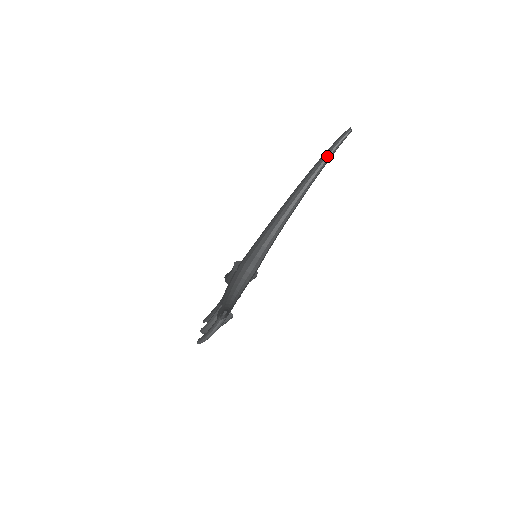
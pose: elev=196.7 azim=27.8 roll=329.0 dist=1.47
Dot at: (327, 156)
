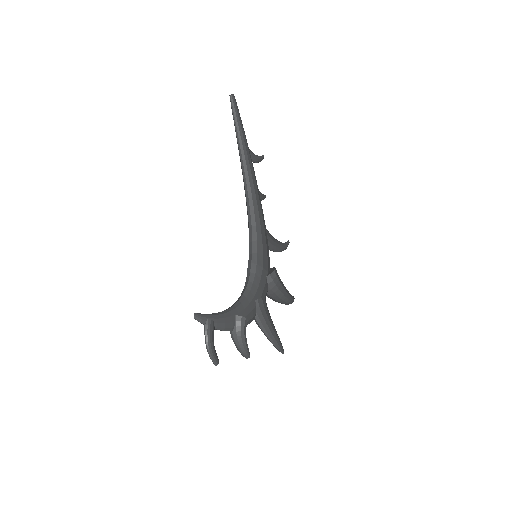
Dot at: (235, 131)
